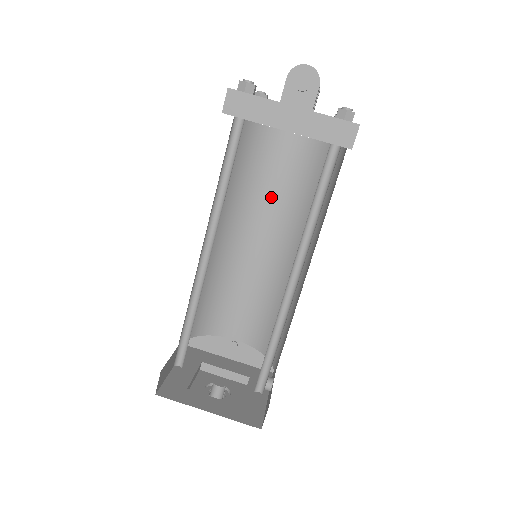
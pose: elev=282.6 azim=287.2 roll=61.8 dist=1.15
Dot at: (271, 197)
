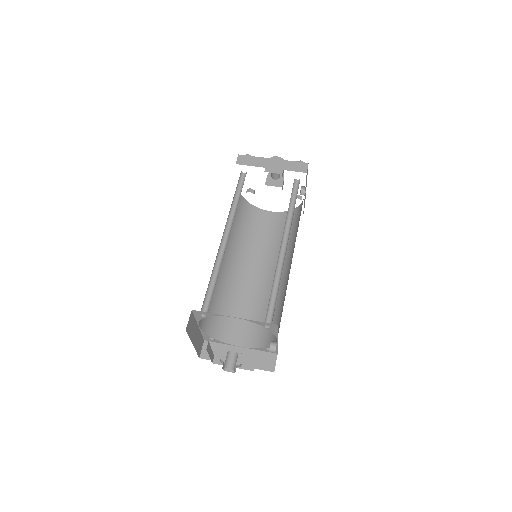
Dot at: (261, 245)
